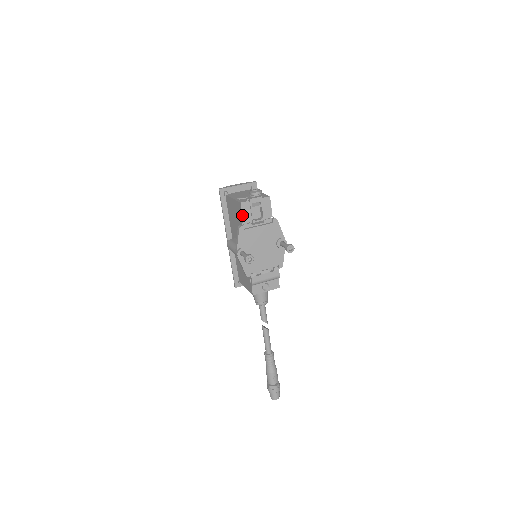
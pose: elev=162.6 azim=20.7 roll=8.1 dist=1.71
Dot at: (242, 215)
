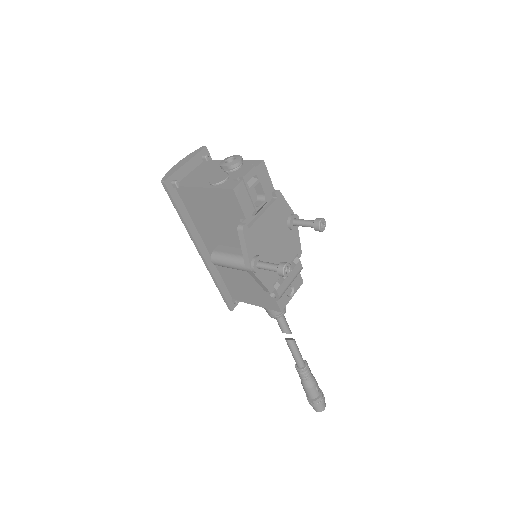
Dot at: (240, 208)
